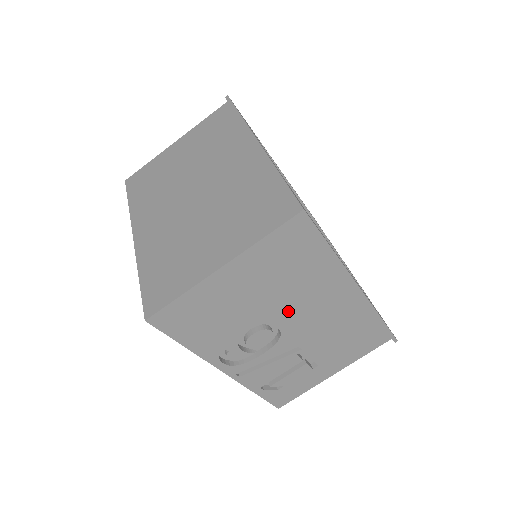
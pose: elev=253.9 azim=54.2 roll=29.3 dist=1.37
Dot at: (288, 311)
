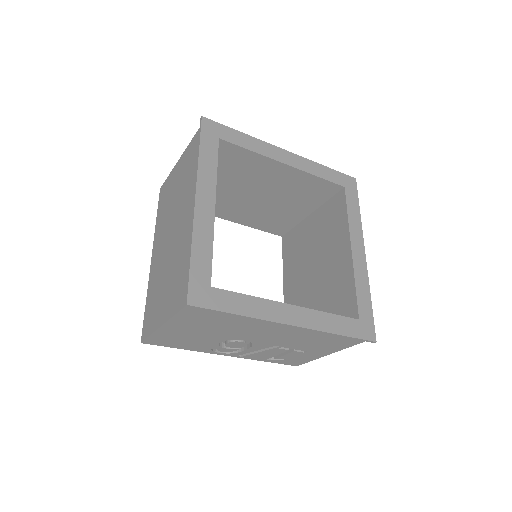
Dot at: (243, 335)
